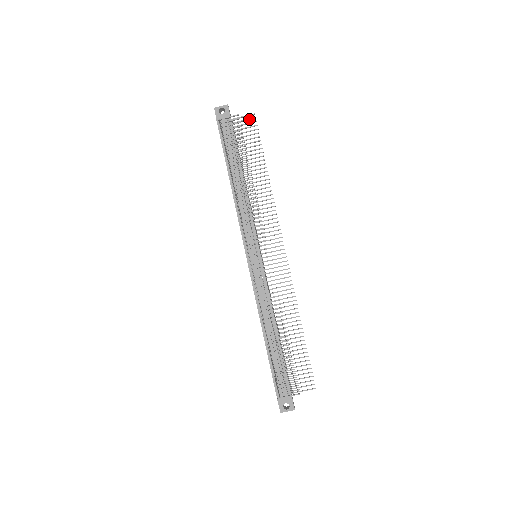
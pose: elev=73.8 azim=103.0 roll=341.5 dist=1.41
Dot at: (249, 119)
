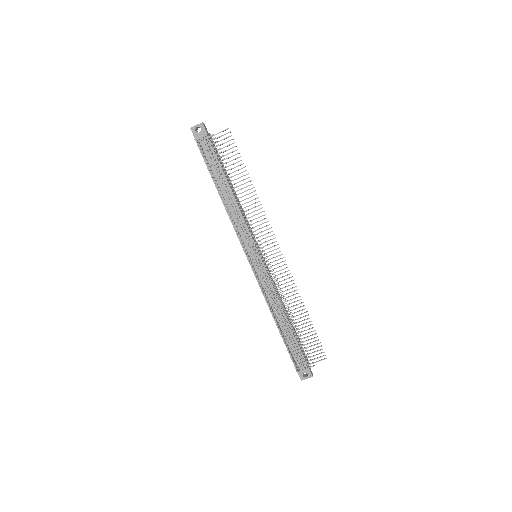
Dot at: (225, 134)
